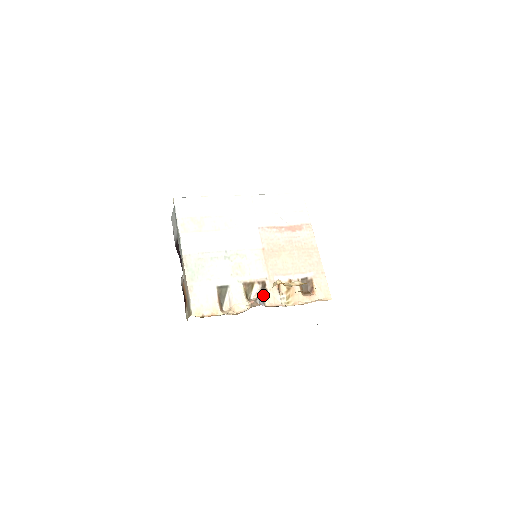
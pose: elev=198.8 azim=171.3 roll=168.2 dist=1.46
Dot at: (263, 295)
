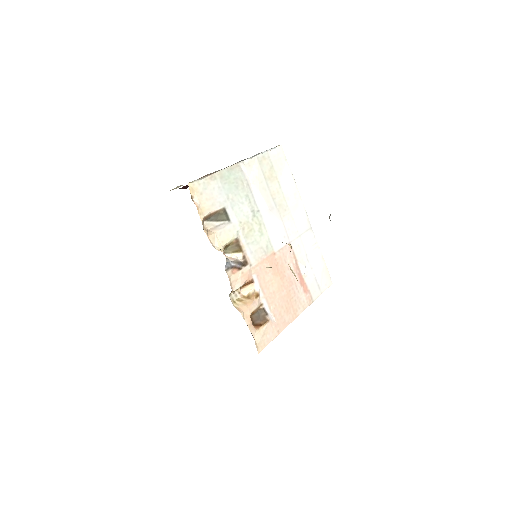
Dot at: (235, 265)
